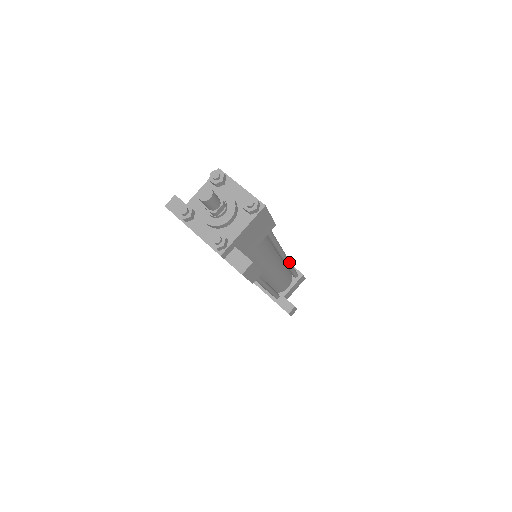
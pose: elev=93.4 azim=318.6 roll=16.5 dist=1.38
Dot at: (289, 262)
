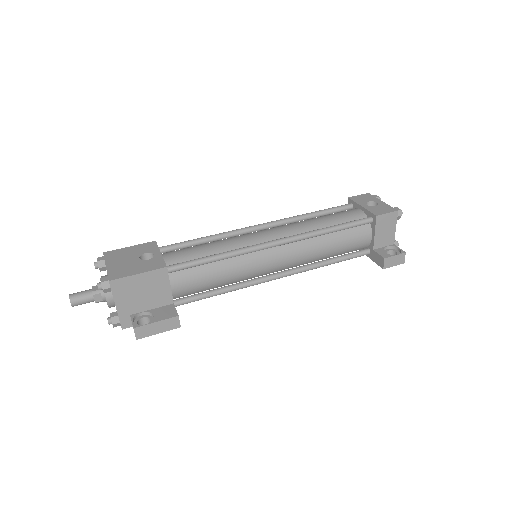
Dot at: (303, 237)
